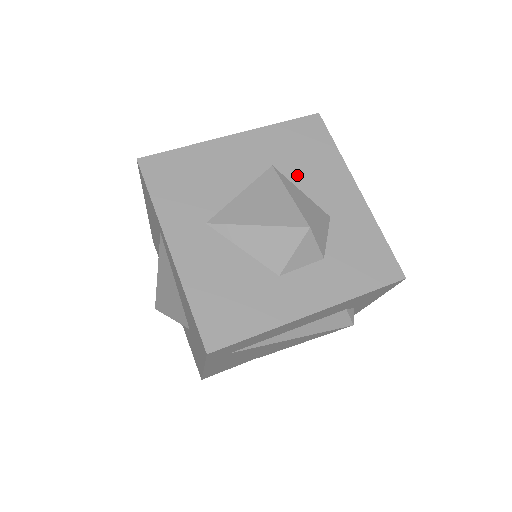
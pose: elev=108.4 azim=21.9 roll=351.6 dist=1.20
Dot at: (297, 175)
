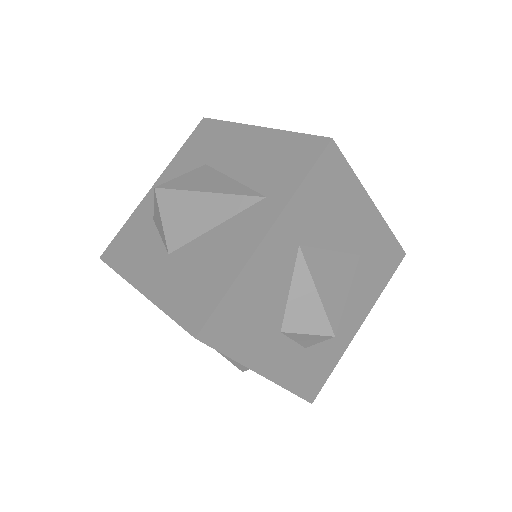
Dot at: (358, 278)
